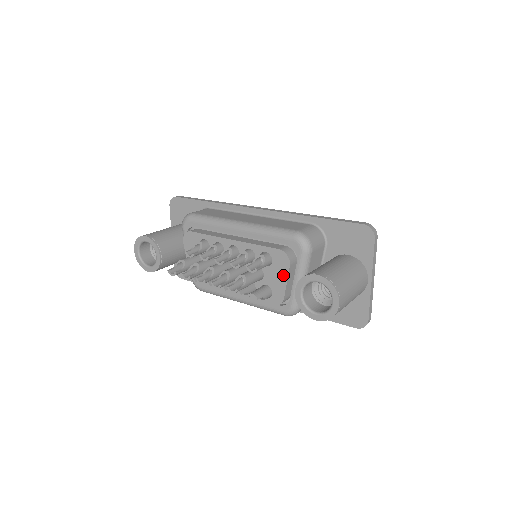
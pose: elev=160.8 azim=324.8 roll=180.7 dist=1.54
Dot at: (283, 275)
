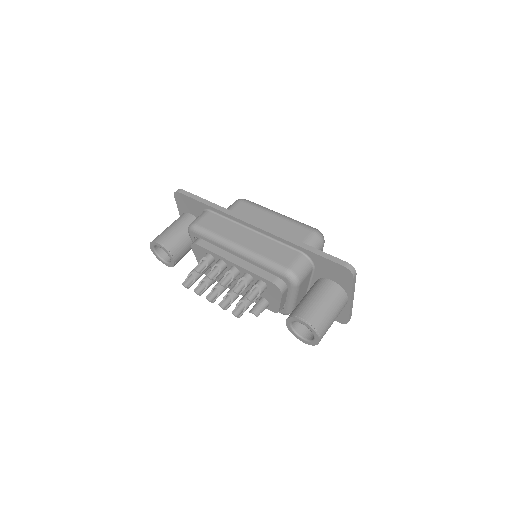
Dot at: (277, 298)
